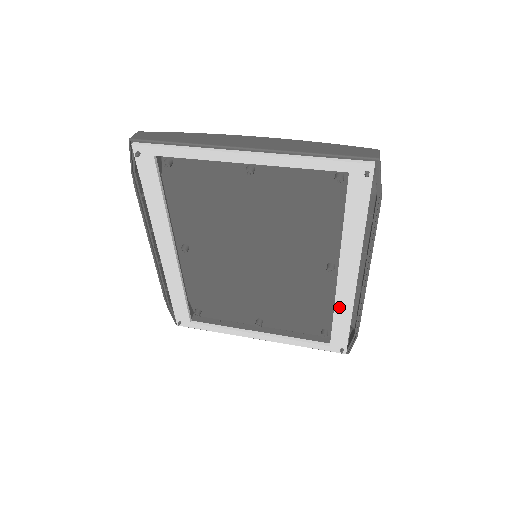
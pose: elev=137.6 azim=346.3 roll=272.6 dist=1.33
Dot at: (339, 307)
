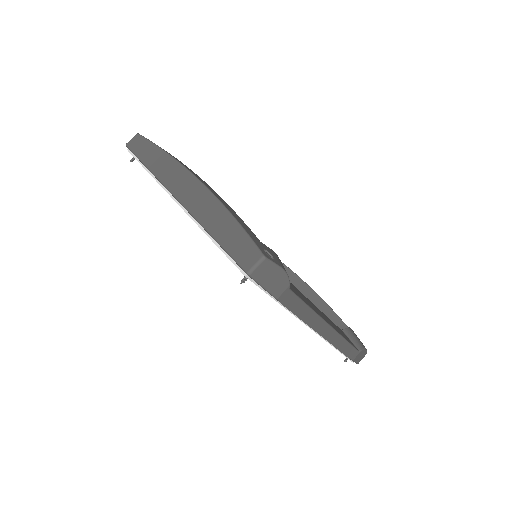
Dot at: occluded
